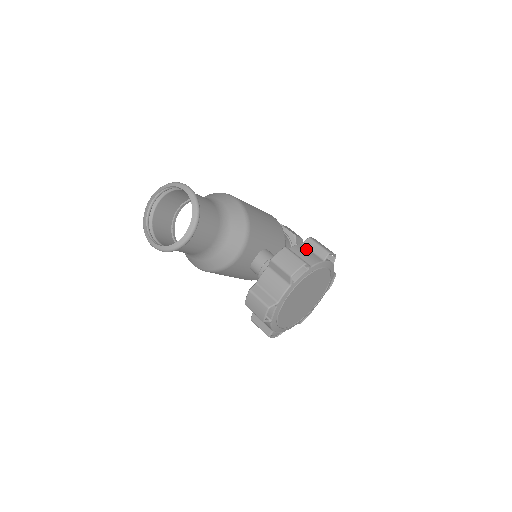
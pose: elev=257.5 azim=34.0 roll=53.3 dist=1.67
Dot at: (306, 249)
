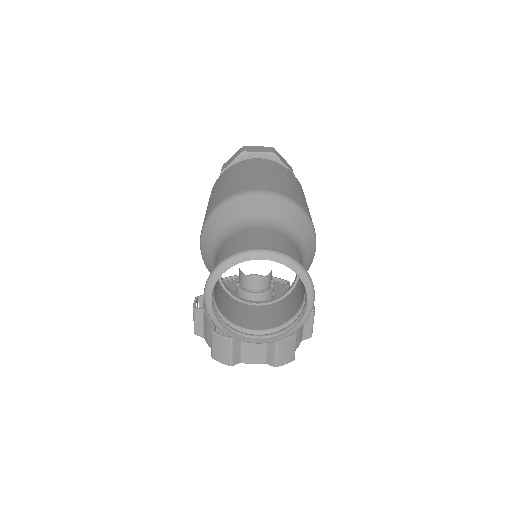
Dot at: (303, 325)
